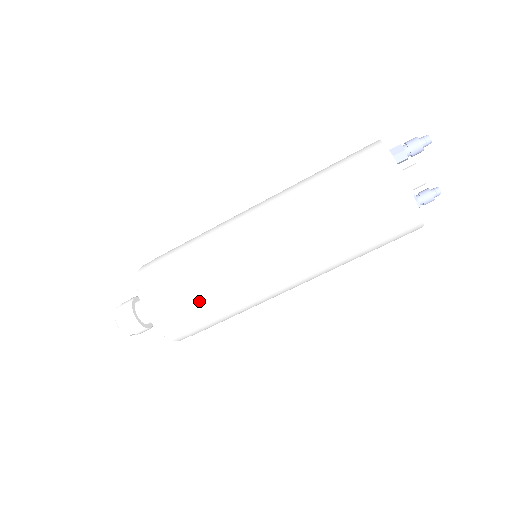
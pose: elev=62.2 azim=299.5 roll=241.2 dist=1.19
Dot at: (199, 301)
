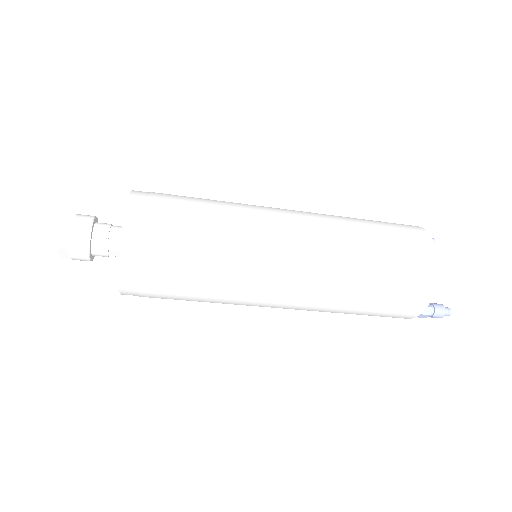
Dot at: occluded
